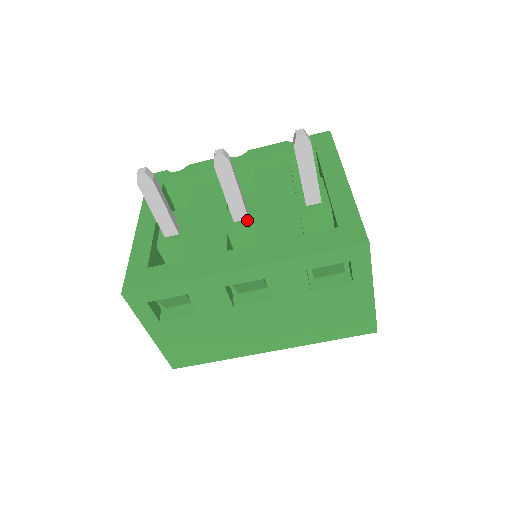
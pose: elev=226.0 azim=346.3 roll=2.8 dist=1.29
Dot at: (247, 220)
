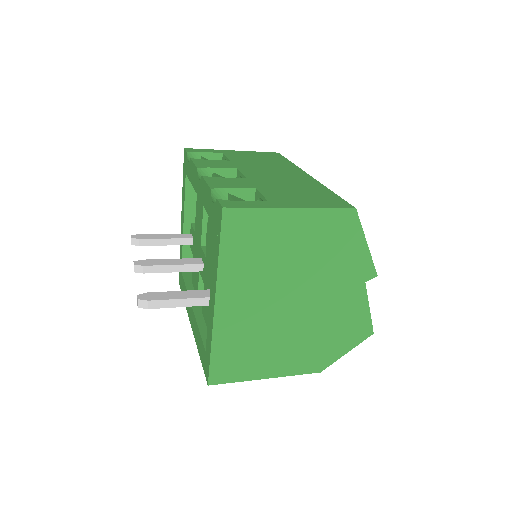
Dot at: (203, 272)
